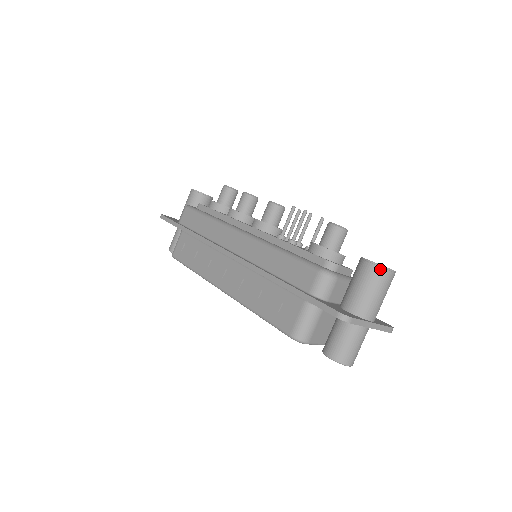
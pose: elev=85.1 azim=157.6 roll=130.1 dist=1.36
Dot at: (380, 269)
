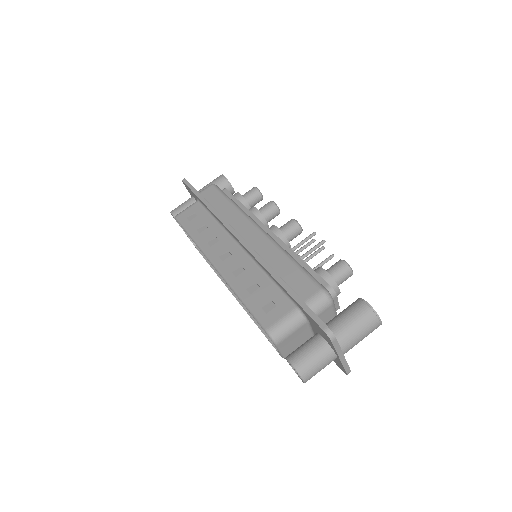
Dot at: (373, 314)
